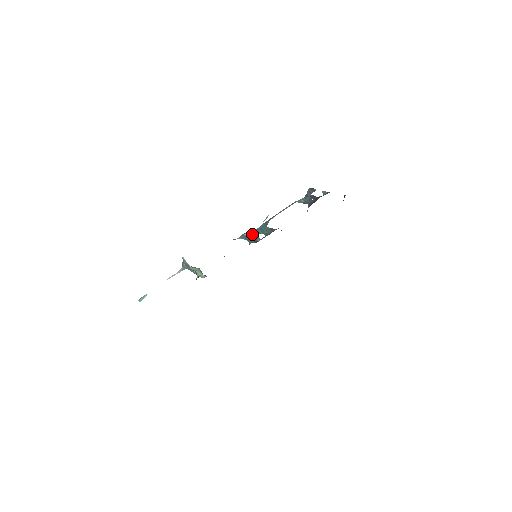
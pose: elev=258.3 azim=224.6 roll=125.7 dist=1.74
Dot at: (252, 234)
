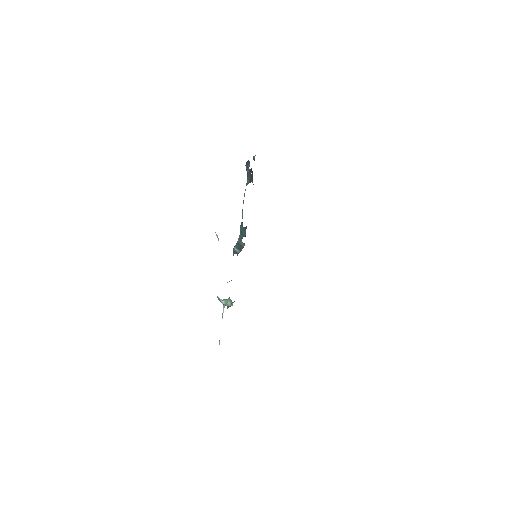
Dot at: (239, 243)
